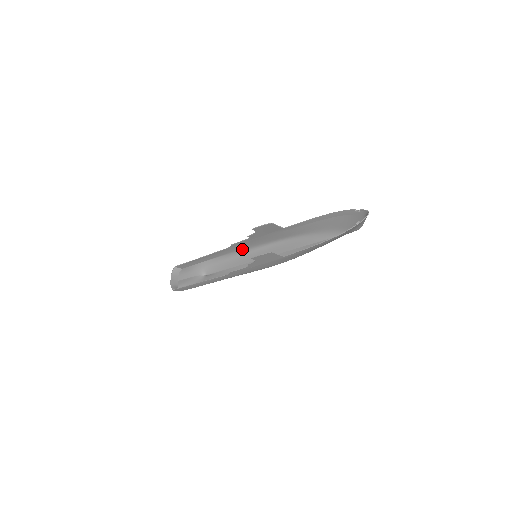
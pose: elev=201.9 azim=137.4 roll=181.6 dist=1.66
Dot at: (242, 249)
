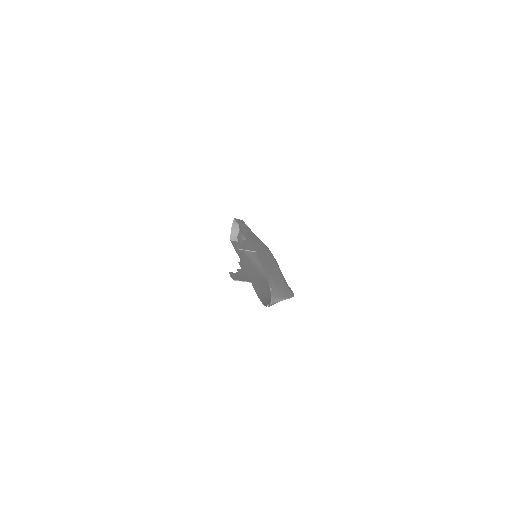
Dot at: occluded
